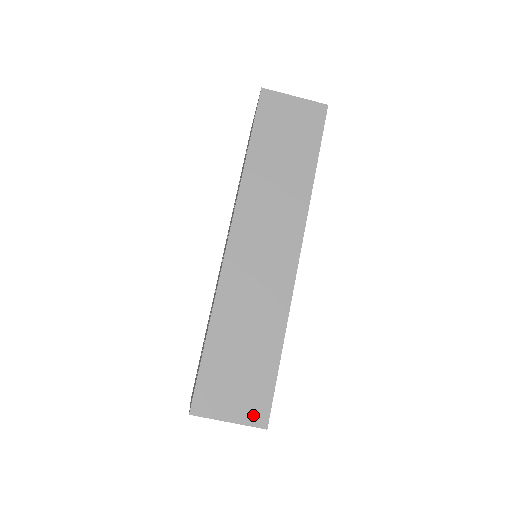
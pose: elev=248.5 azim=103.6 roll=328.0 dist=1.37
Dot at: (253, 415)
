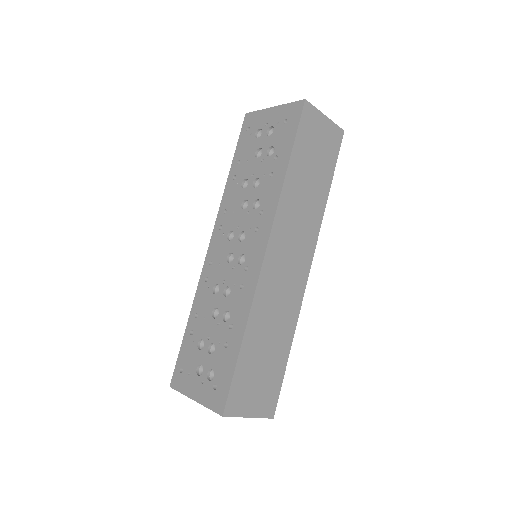
Dot at: (266, 408)
